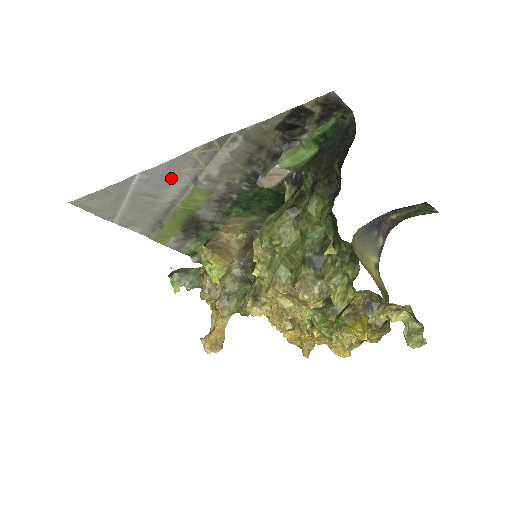
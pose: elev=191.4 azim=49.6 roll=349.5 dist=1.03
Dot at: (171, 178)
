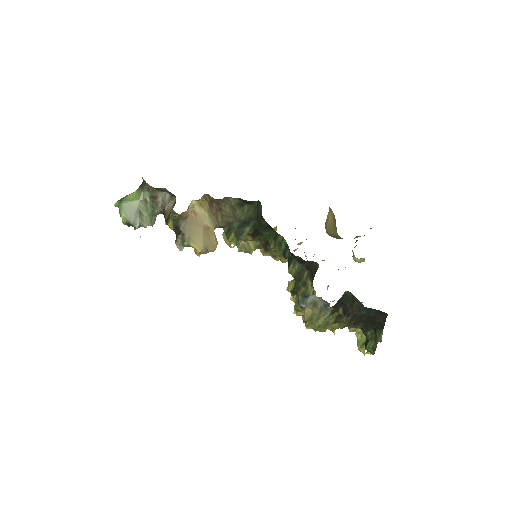
Dot at: occluded
